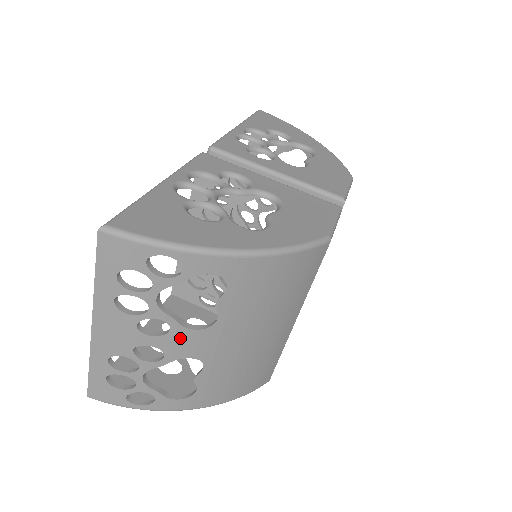
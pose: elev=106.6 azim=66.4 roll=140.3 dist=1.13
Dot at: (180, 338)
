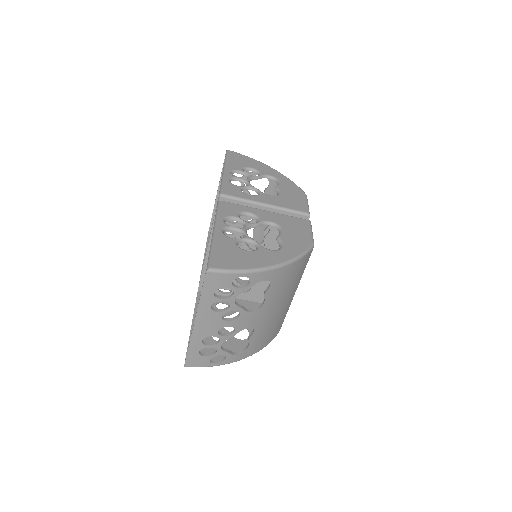
Dot at: (244, 318)
